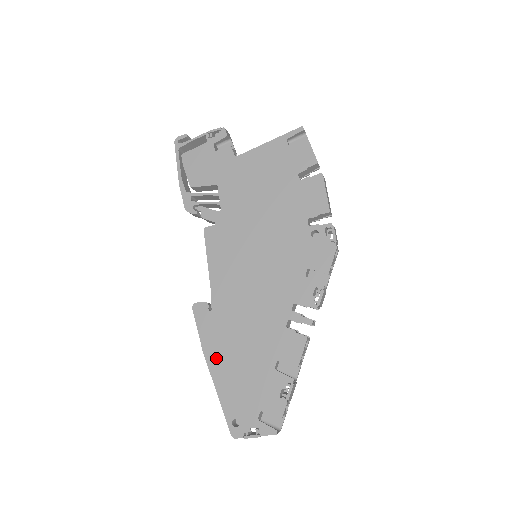
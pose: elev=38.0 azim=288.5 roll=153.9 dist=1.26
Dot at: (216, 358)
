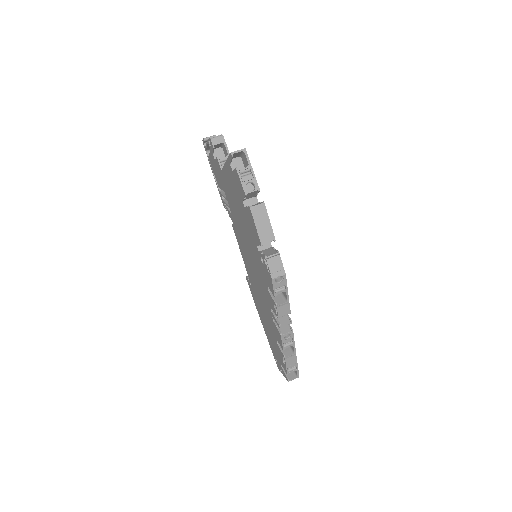
Dot at: (261, 318)
